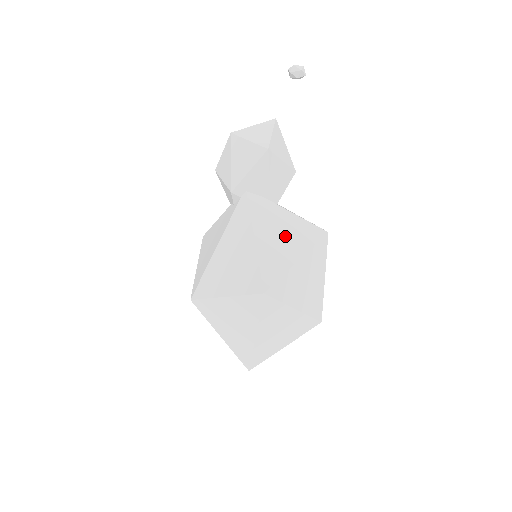
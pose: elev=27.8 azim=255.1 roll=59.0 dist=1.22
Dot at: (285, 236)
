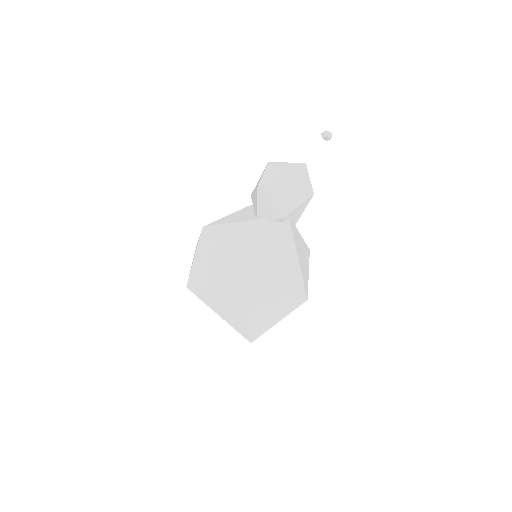
Dot at: (303, 255)
